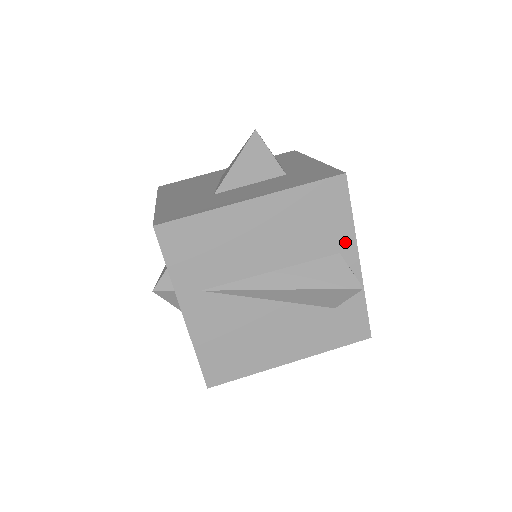
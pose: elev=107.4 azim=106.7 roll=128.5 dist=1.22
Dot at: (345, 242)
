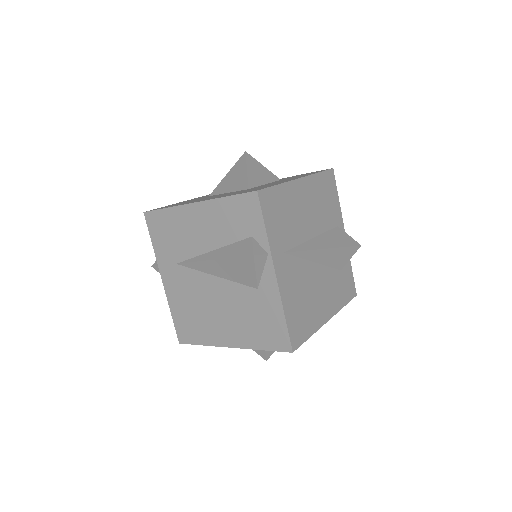
Dot at: (338, 218)
